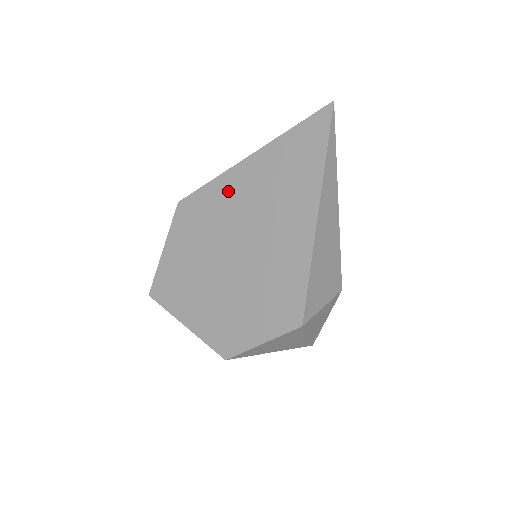
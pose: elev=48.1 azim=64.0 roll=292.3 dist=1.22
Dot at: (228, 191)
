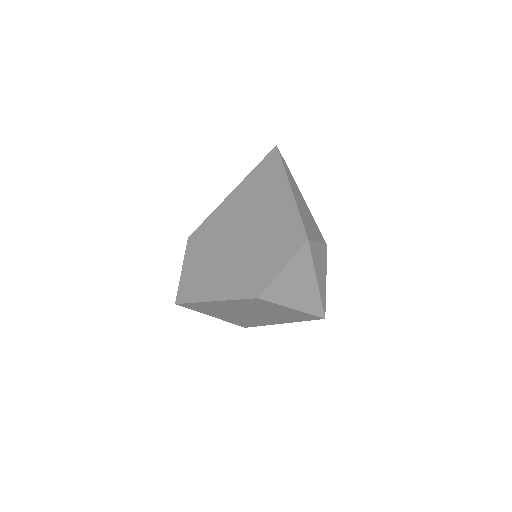
Dot at: (225, 211)
